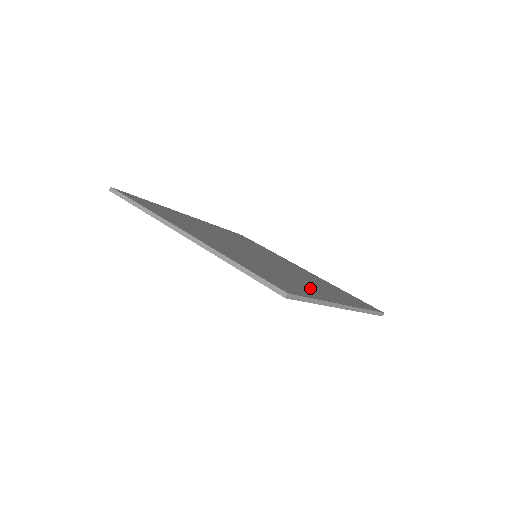
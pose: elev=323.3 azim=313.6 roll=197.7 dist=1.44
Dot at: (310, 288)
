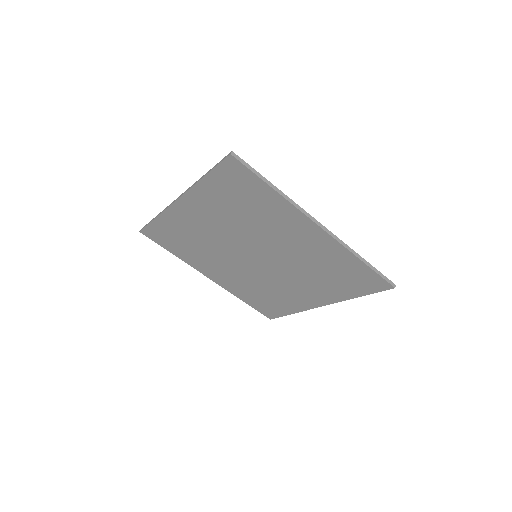
Dot at: (284, 218)
